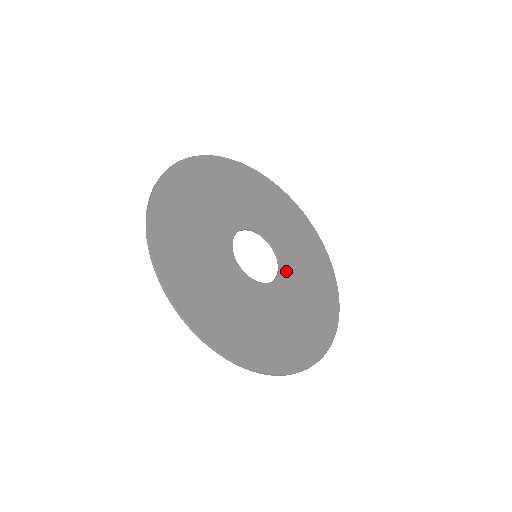
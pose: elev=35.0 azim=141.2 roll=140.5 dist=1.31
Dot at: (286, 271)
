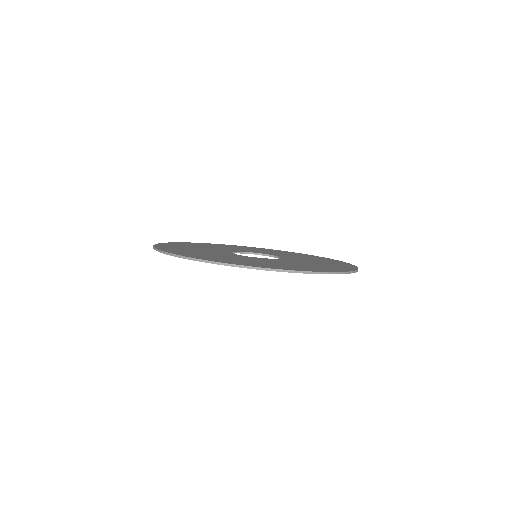
Dot at: (289, 258)
